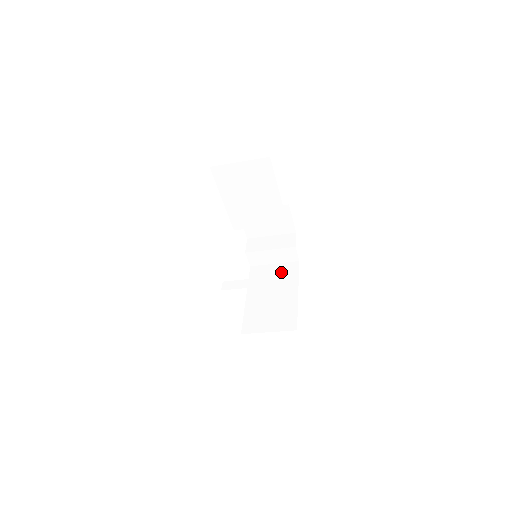
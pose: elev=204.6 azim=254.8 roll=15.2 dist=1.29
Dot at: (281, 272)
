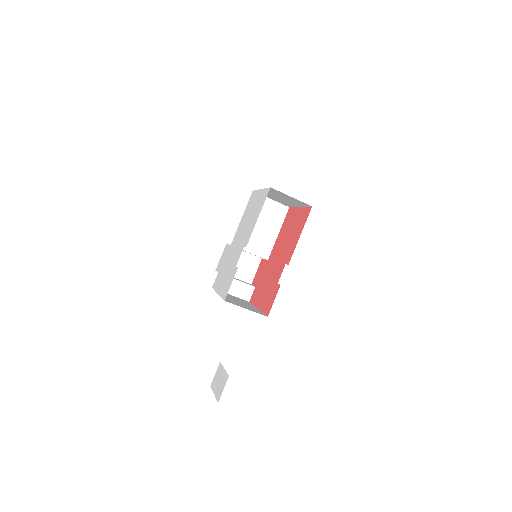
Dot at: (239, 299)
